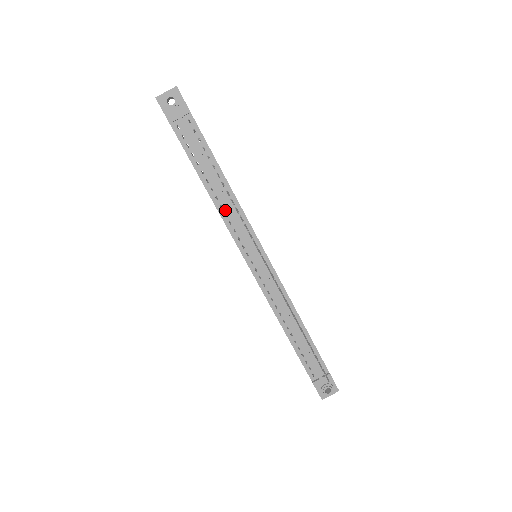
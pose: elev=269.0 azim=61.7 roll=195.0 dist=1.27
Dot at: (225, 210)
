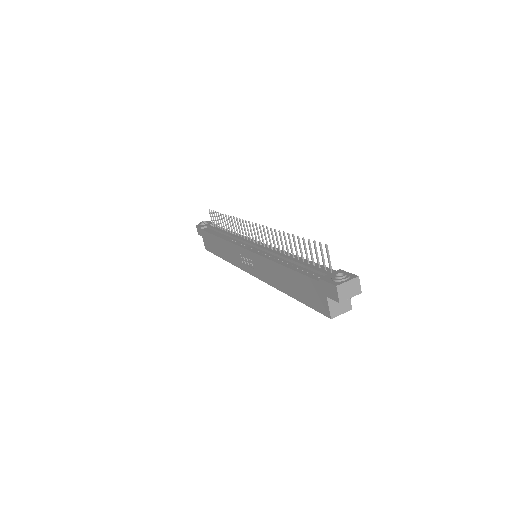
Dot at: (230, 238)
